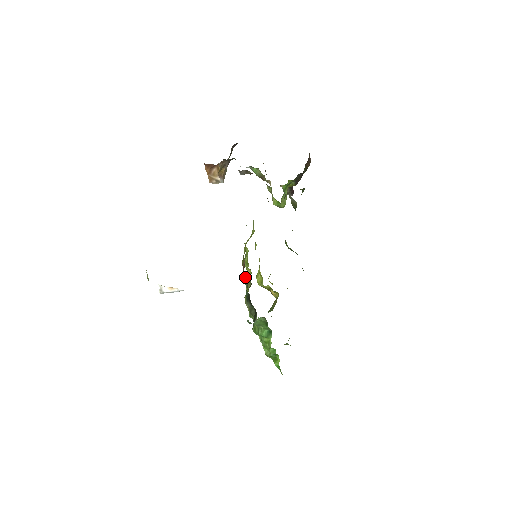
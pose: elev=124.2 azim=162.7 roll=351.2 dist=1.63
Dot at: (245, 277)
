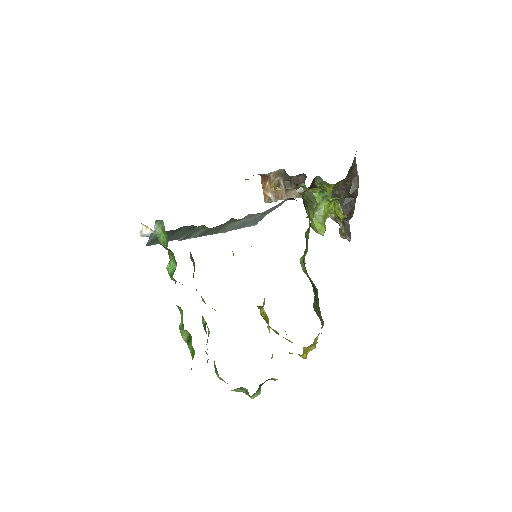
Dot at: occluded
